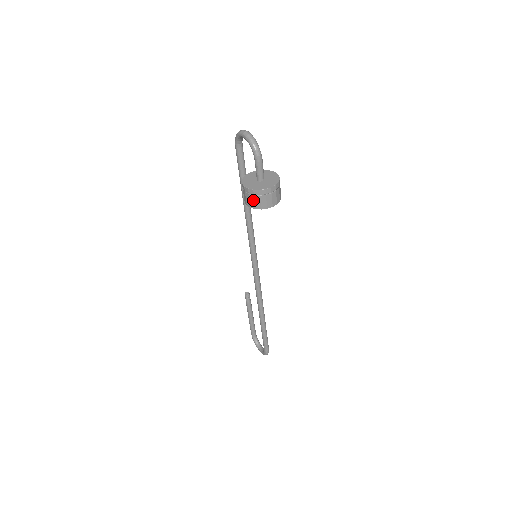
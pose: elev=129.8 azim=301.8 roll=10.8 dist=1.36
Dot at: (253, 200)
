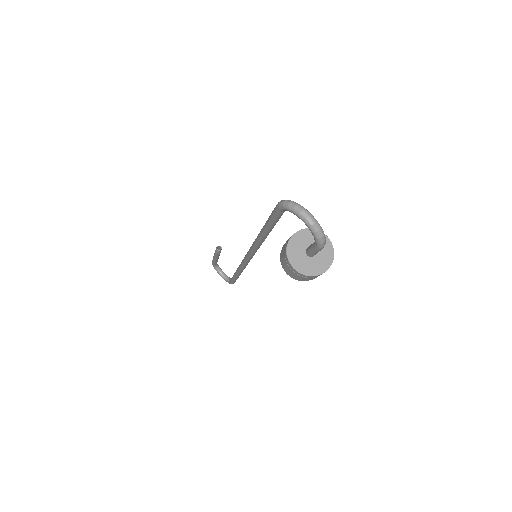
Dot at: (301, 278)
